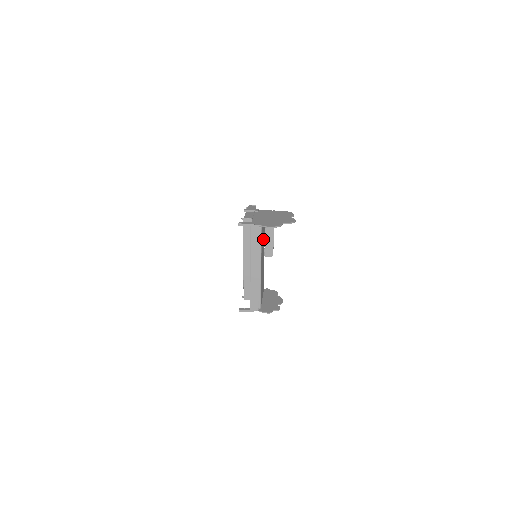
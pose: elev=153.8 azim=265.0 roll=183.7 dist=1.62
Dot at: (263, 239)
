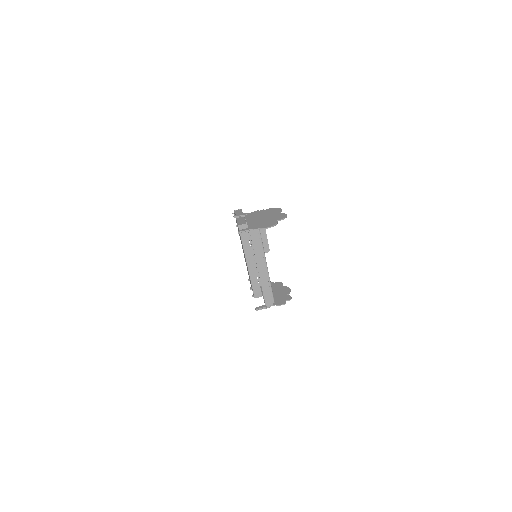
Dot at: occluded
